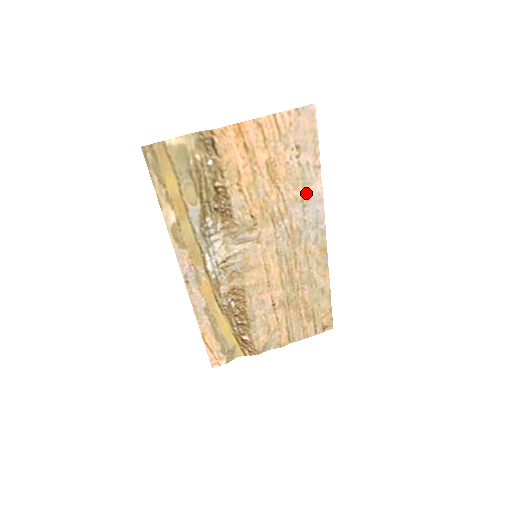
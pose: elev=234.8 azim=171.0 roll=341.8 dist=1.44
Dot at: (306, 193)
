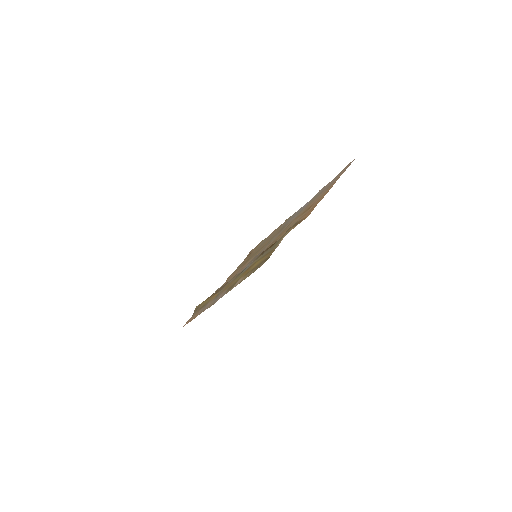
Dot at: occluded
